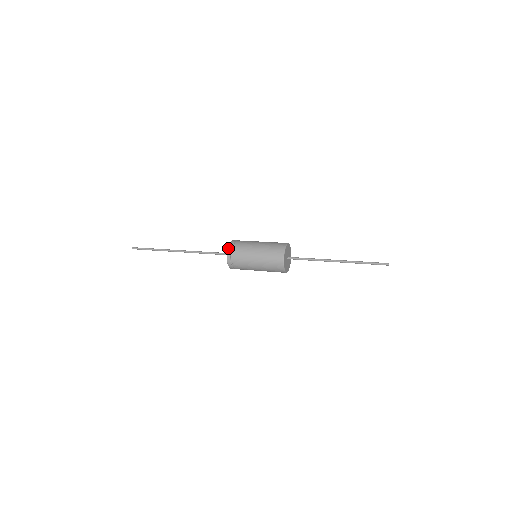
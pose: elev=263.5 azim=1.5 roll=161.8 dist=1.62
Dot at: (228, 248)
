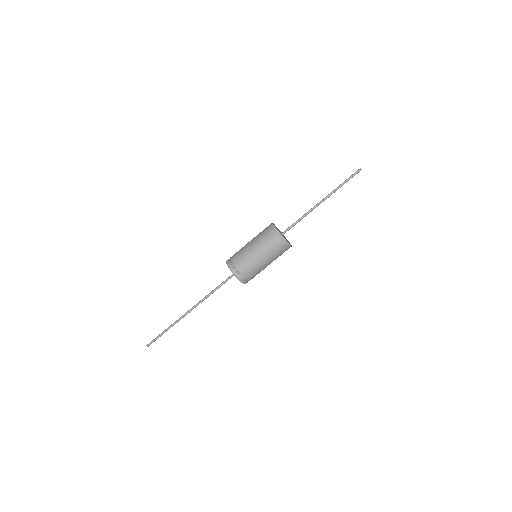
Dot at: (226, 262)
